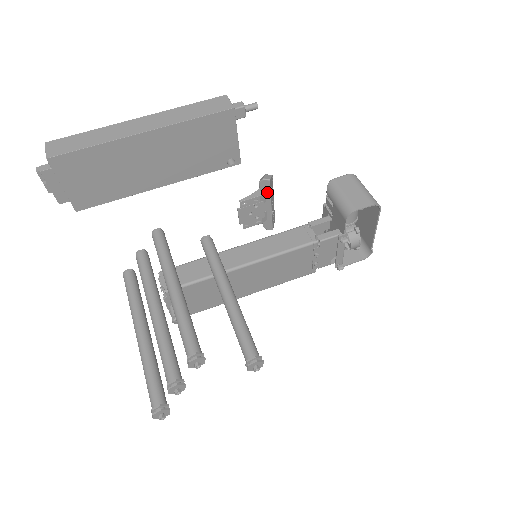
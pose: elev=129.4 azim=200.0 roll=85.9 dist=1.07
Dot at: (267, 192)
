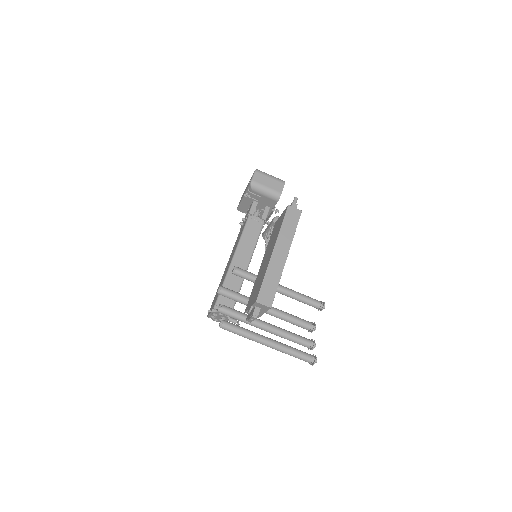
Dot at: occluded
